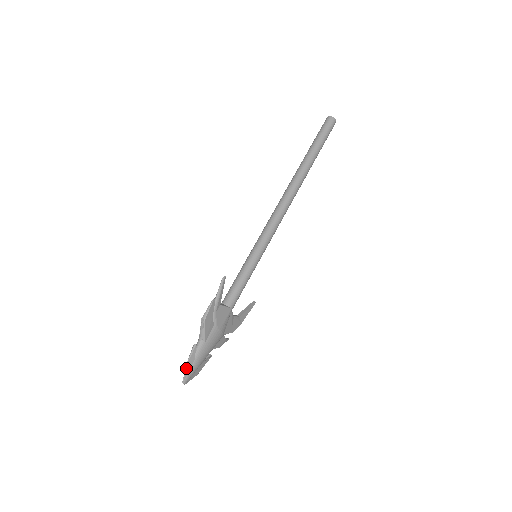
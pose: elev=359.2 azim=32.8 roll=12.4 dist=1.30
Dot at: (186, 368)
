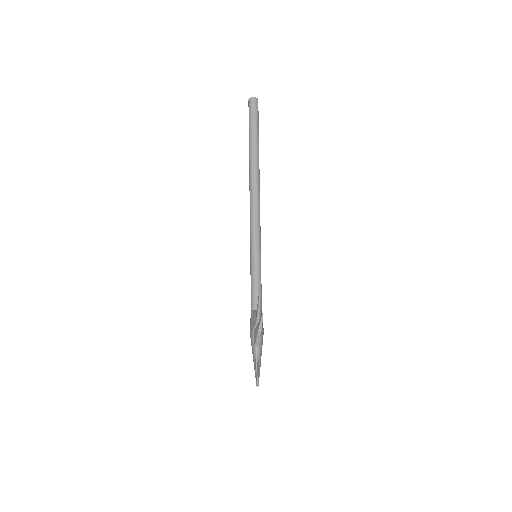
Dot at: (257, 375)
